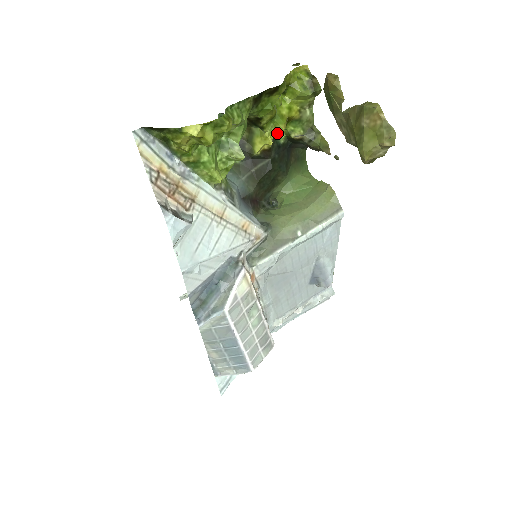
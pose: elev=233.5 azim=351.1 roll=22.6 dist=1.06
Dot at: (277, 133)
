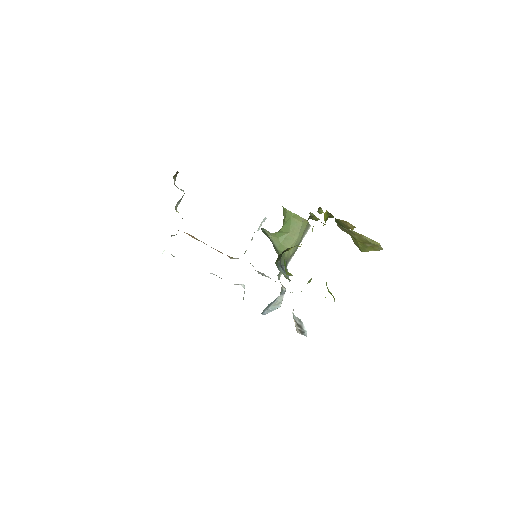
Dot at: occluded
